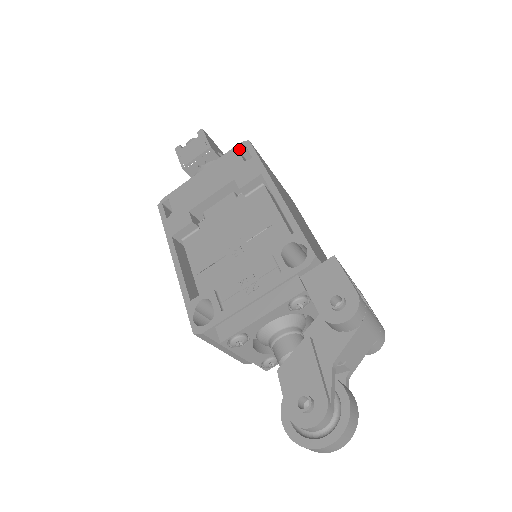
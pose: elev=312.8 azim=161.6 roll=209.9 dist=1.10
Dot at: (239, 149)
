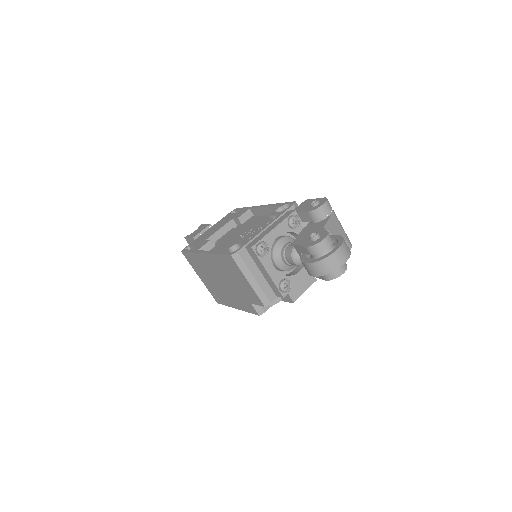
Dot at: occluded
